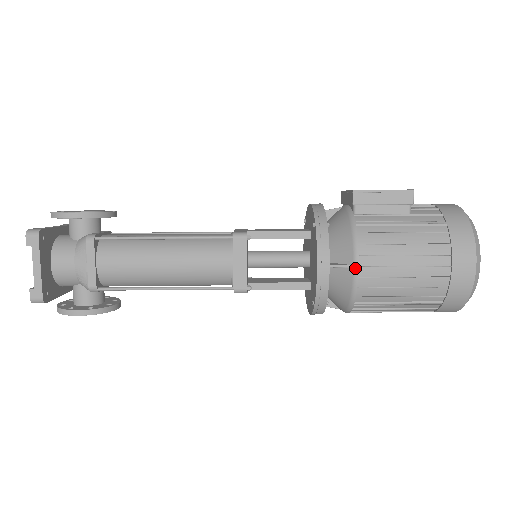
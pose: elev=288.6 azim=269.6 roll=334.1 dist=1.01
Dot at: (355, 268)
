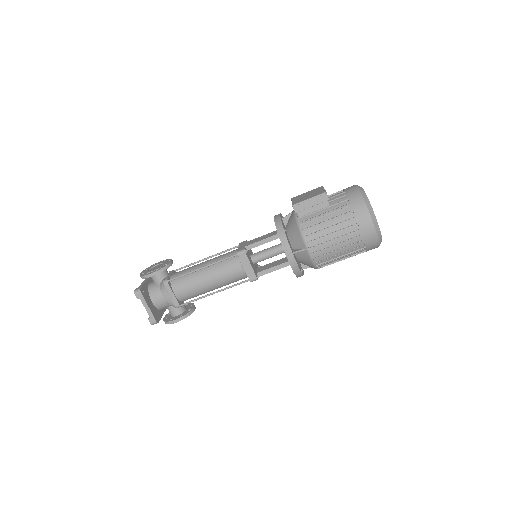
Dot at: (307, 250)
